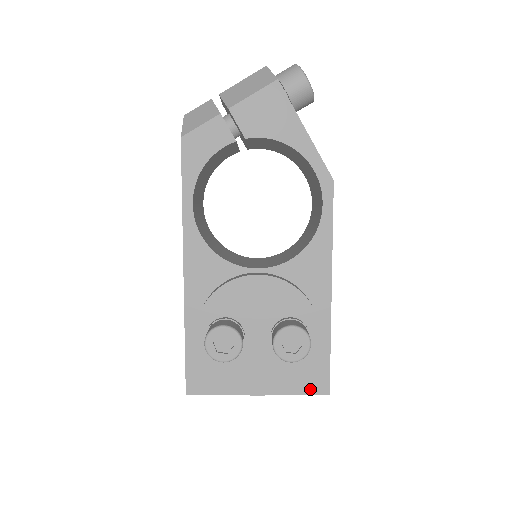
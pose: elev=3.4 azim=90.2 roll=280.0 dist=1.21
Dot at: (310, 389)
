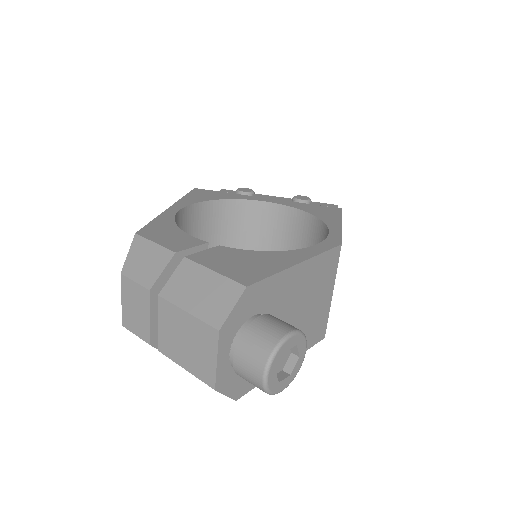
Dot at: occluded
